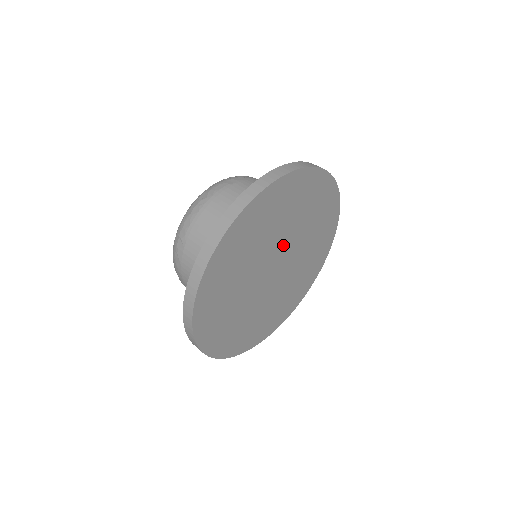
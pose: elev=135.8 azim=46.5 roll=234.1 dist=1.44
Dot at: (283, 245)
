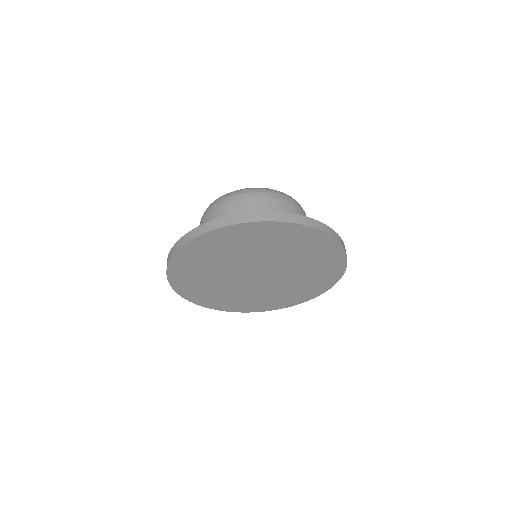
Dot at: (247, 265)
